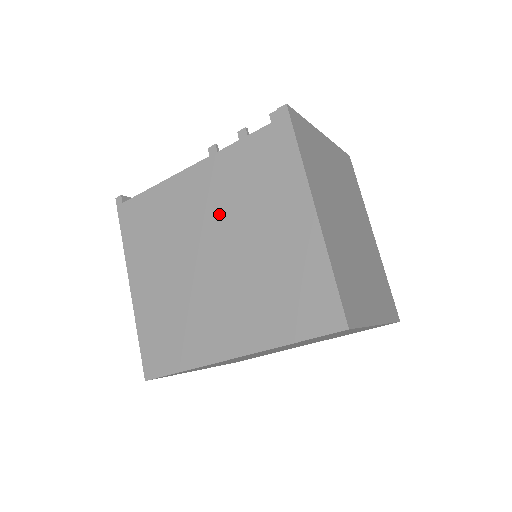
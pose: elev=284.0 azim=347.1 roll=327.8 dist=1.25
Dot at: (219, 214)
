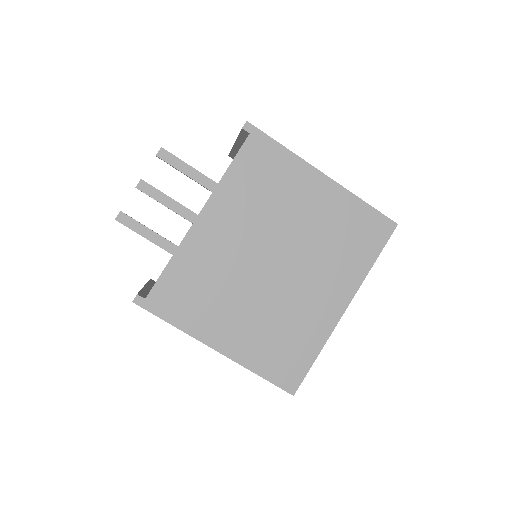
Dot at: (255, 231)
